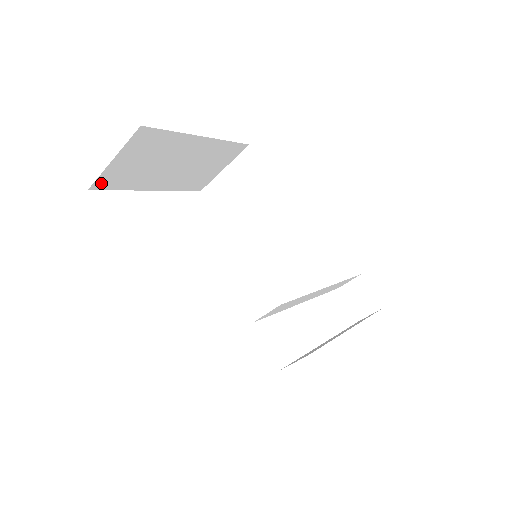
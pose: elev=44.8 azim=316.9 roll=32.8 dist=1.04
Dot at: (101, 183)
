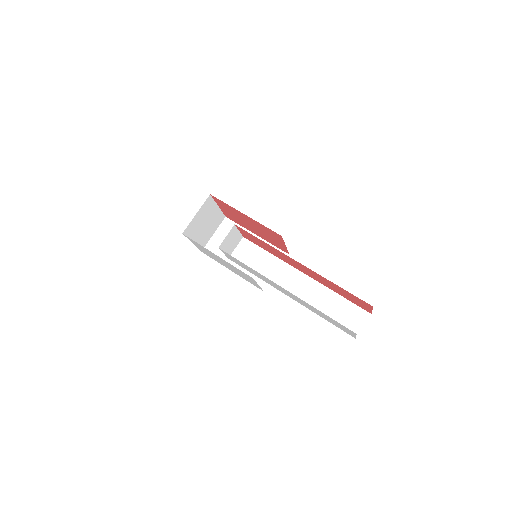
Dot at: occluded
